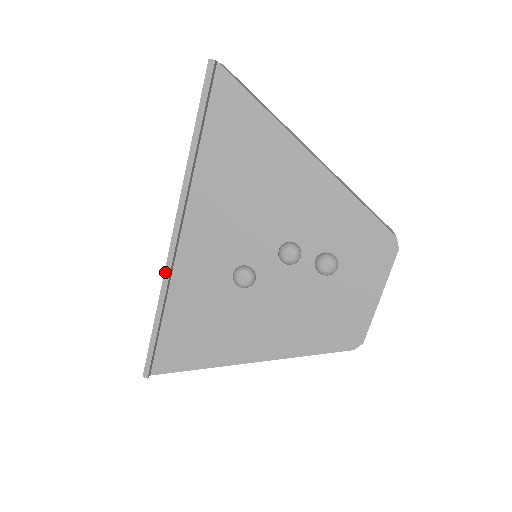
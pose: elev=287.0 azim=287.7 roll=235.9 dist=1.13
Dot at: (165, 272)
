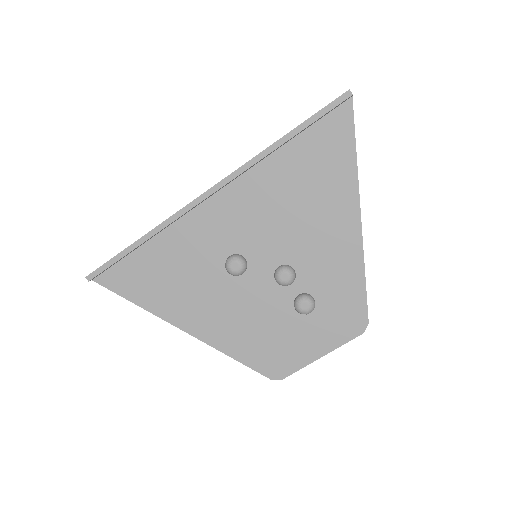
Dot at: (177, 212)
